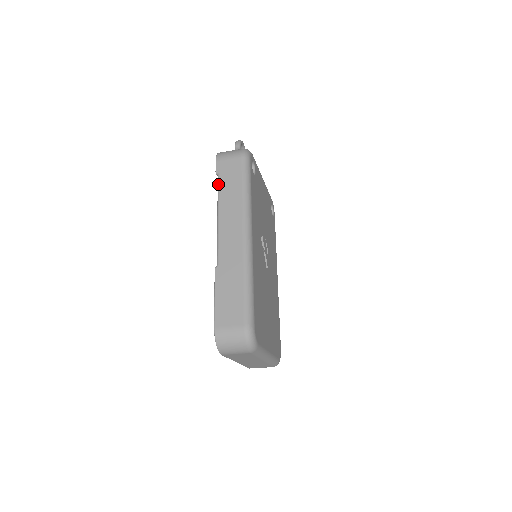
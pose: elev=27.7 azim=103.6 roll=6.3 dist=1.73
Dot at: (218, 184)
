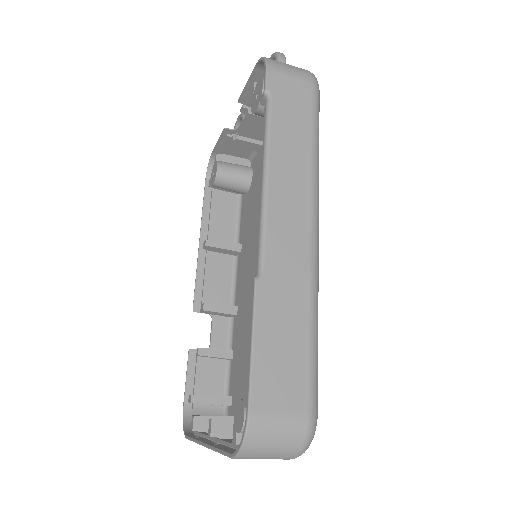
Dot at: (269, 114)
